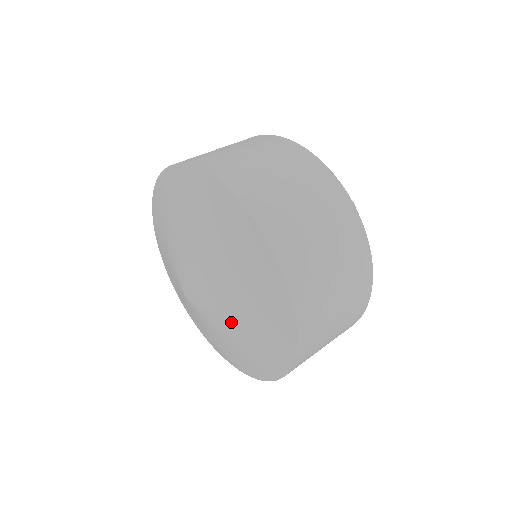
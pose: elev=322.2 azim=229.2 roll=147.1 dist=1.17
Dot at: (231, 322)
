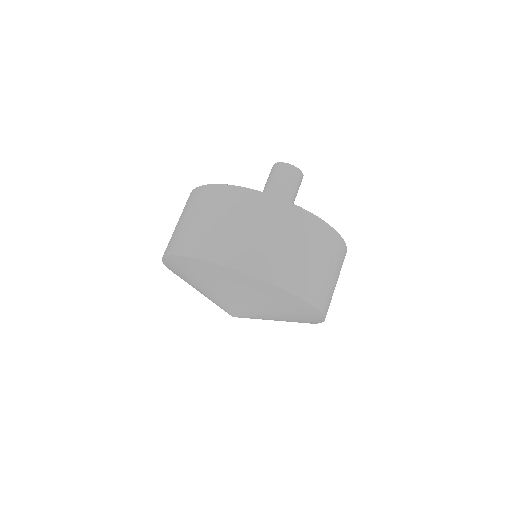
Dot at: (266, 313)
